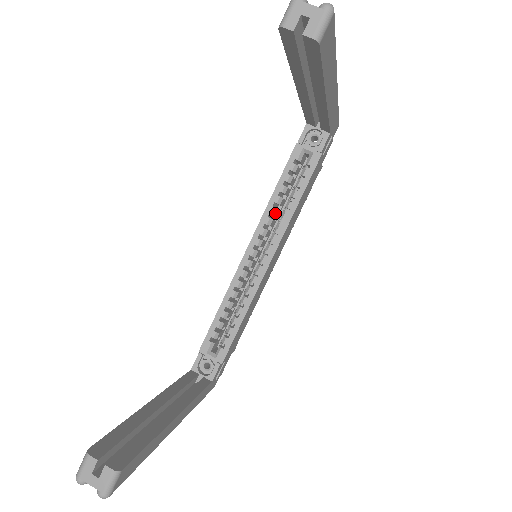
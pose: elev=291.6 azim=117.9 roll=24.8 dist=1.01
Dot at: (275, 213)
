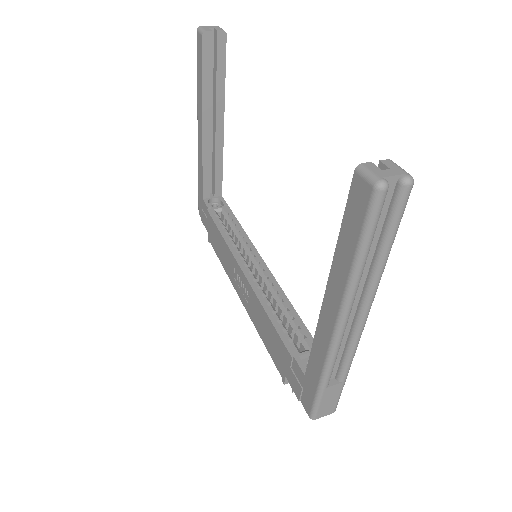
Dot at: (235, 244)
